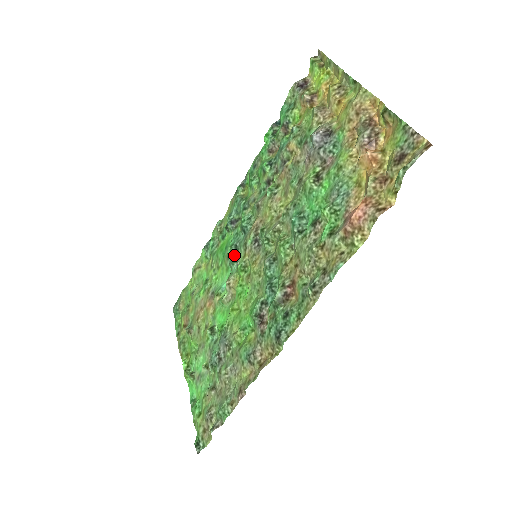
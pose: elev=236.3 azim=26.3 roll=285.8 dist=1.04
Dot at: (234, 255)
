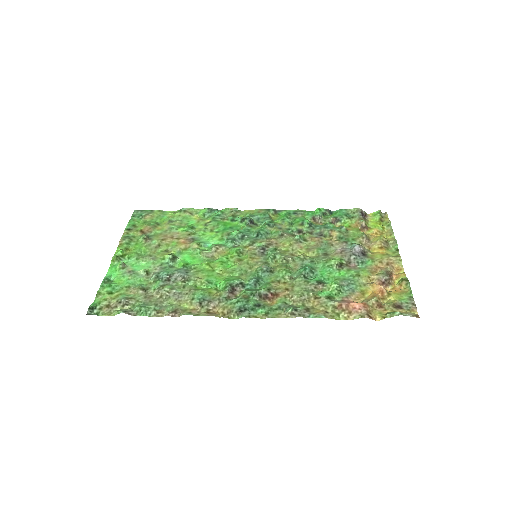
Dot at: (236, 238)
